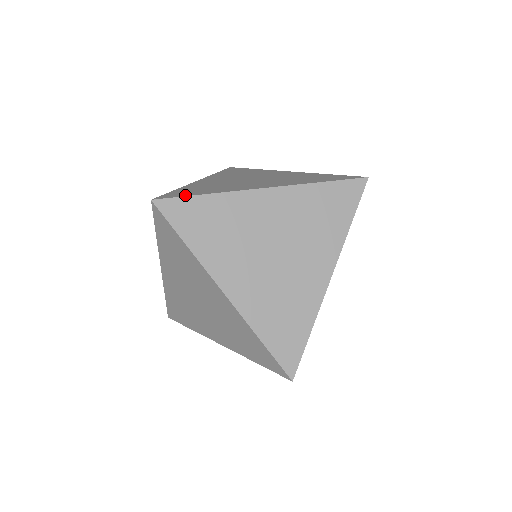
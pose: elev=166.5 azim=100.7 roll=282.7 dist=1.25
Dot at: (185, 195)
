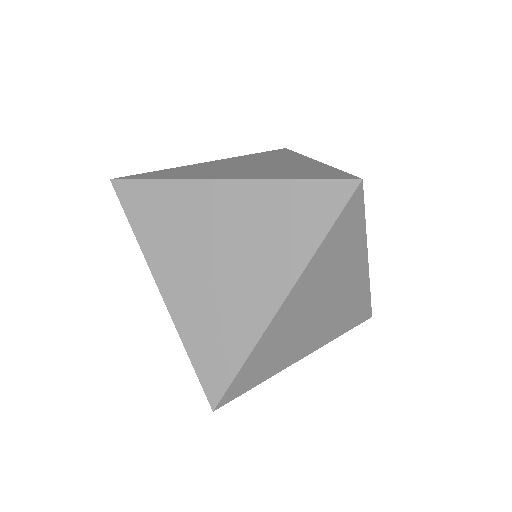
Dot at: (143, 178)
